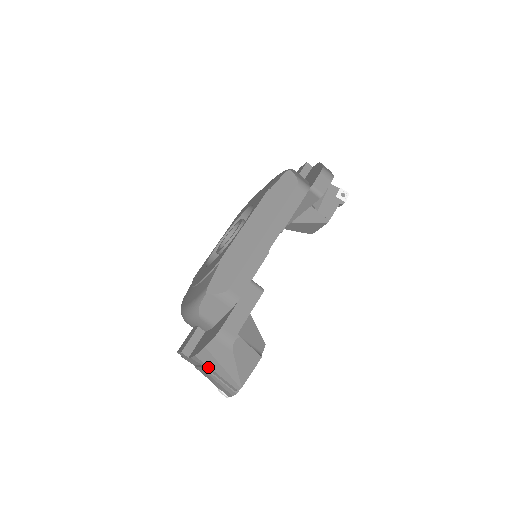
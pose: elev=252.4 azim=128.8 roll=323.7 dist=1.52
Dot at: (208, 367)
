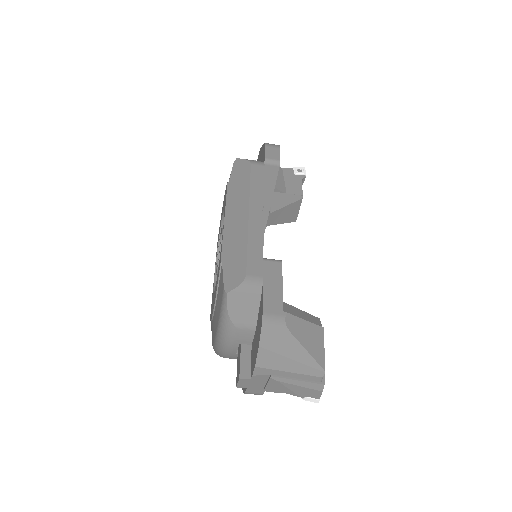
Dot at: (276, 371)
